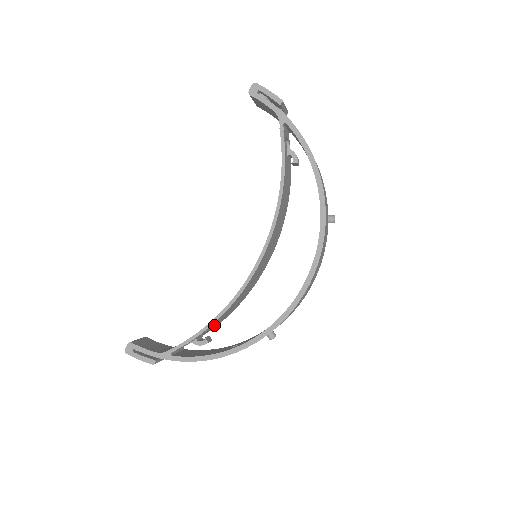
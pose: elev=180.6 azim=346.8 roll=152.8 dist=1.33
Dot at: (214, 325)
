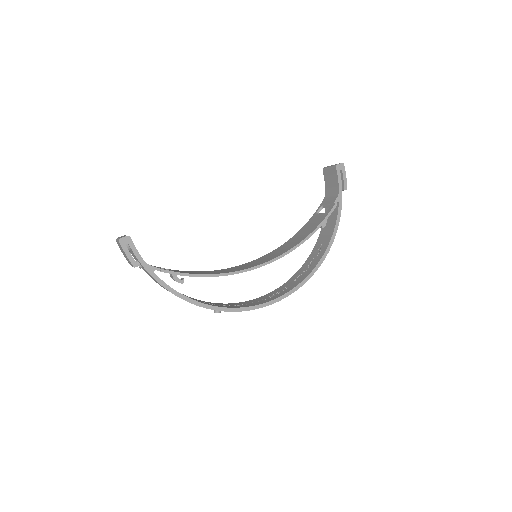
Dot at: occluded
